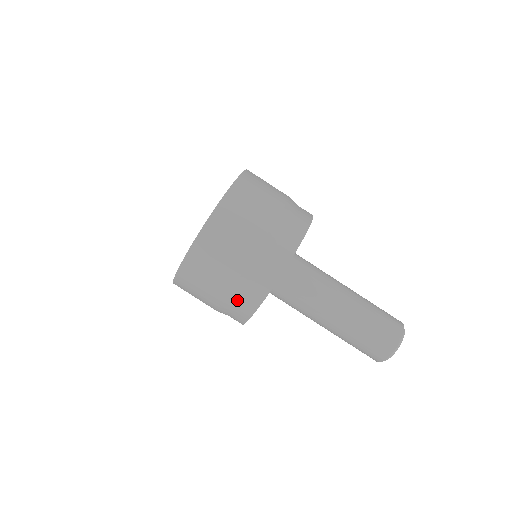
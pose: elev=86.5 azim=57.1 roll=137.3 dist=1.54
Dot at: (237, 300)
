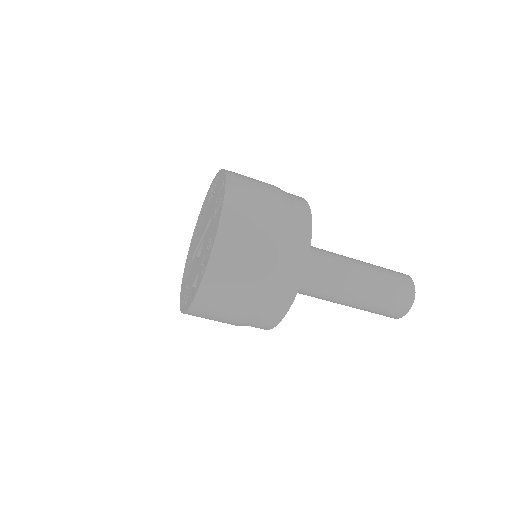
Dot at: occluded
